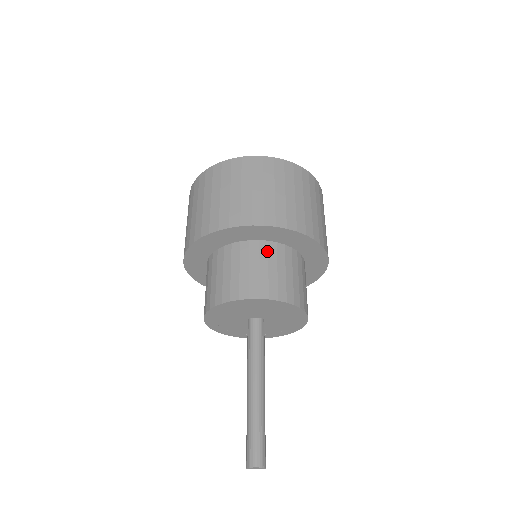
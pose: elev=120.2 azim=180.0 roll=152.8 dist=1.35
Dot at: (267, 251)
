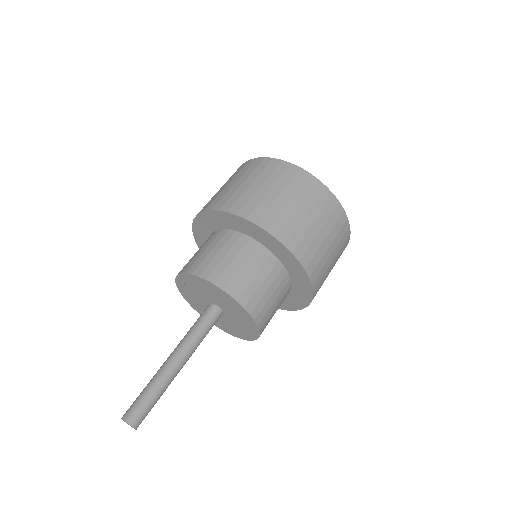
Dot at: (282, 280)
